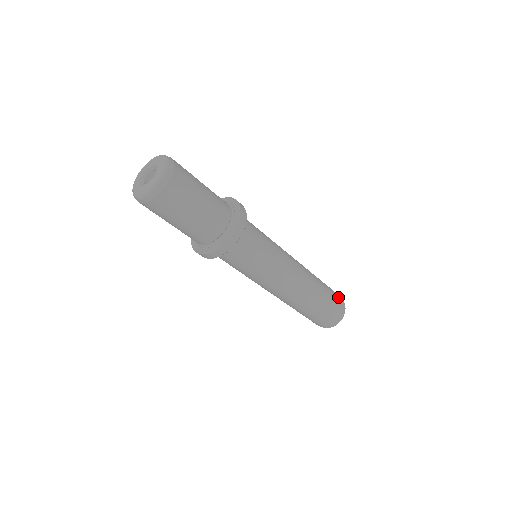
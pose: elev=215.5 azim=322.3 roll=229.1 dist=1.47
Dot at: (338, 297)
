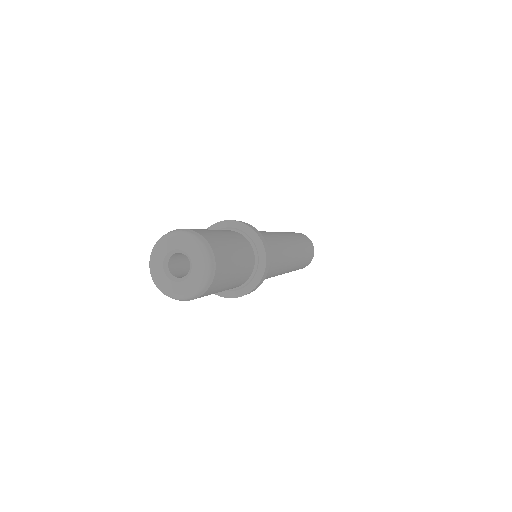
Dot at: (309, 241)
